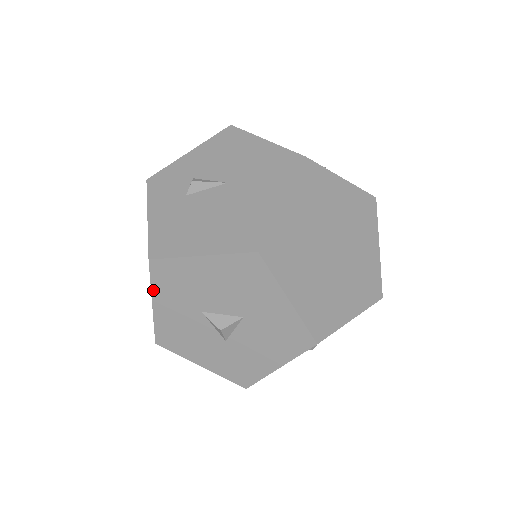
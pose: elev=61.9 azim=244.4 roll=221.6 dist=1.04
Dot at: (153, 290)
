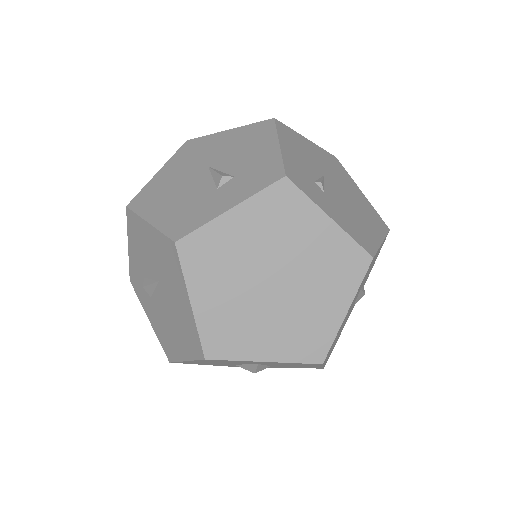
Dot at: occluded
